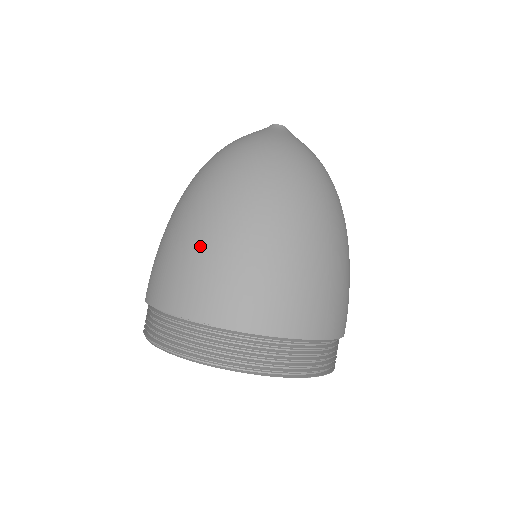
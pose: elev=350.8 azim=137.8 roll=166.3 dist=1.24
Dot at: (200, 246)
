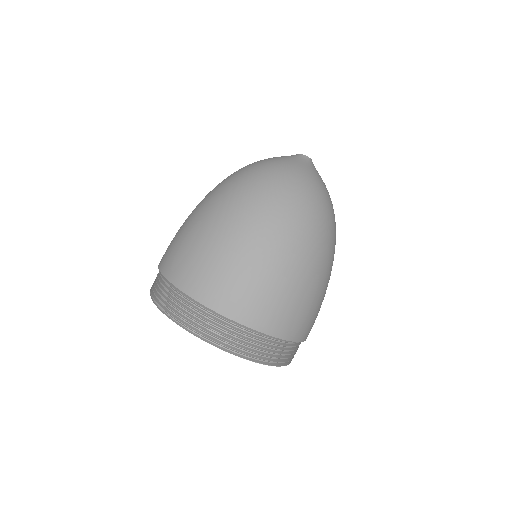
Dot at: (193, 230)
